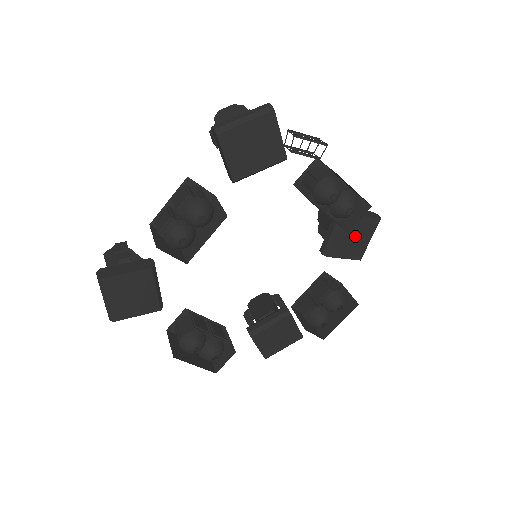
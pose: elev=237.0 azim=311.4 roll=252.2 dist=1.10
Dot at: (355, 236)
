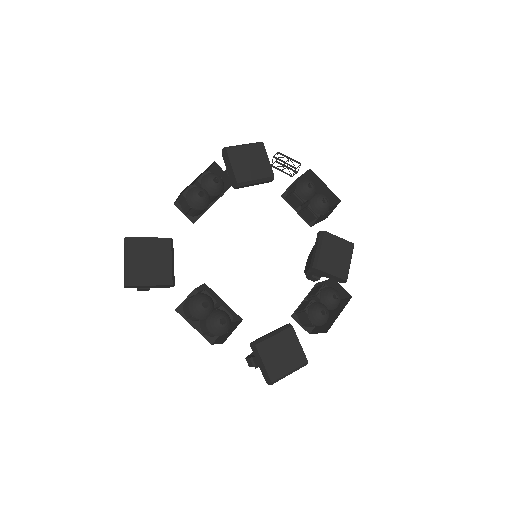
Dot at: (336, 254)
